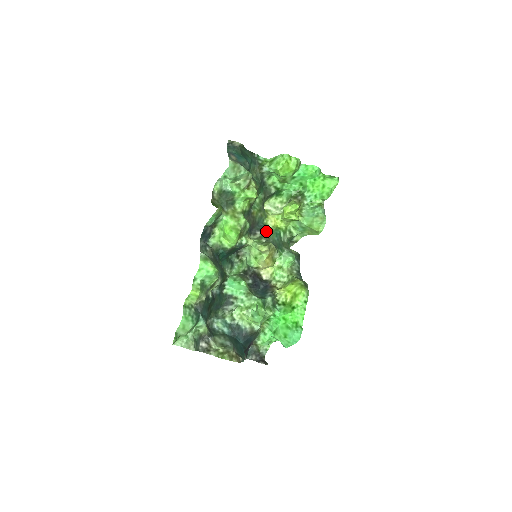
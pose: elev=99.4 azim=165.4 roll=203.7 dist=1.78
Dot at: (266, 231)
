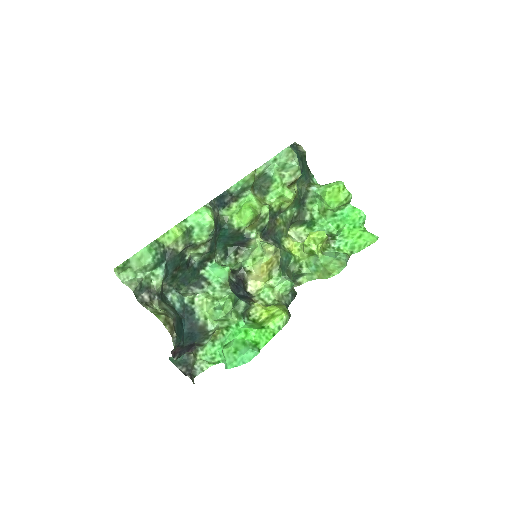
Dot at: (279, 245)
